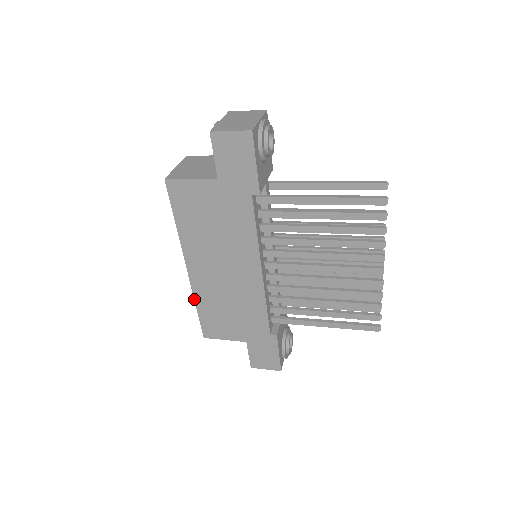
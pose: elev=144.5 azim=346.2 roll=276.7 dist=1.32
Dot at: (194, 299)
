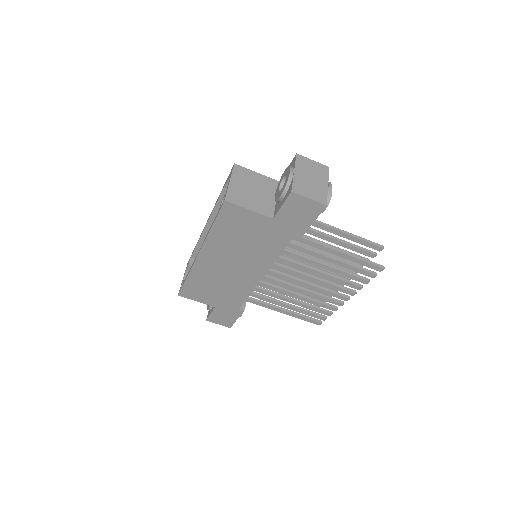
Dot at: (189, 273)
